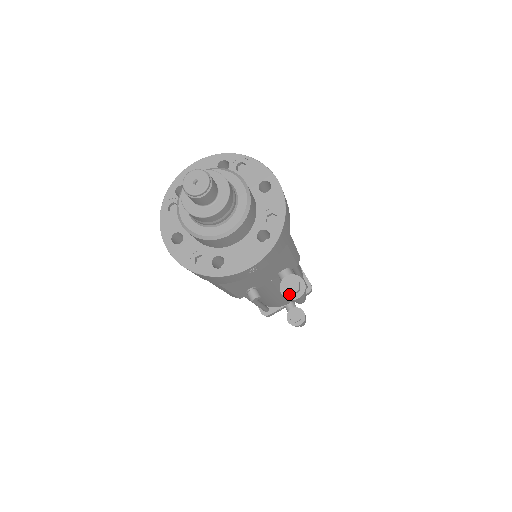
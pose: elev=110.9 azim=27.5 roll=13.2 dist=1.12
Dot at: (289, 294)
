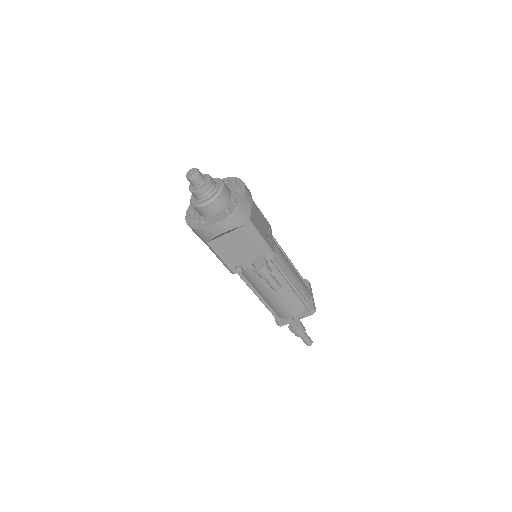
Dot at: (255, 268)
